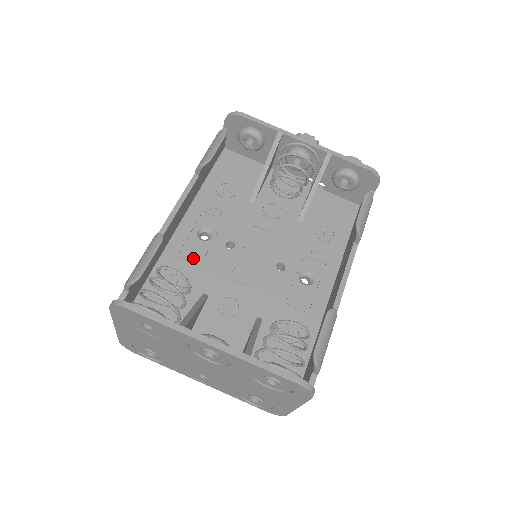
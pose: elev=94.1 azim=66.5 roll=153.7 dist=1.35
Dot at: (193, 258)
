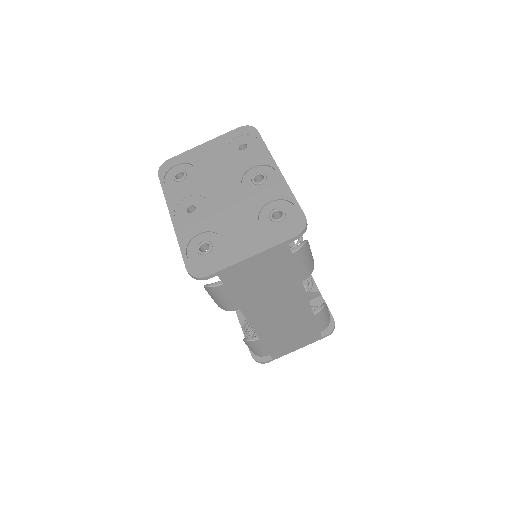
Dot at: occluded
